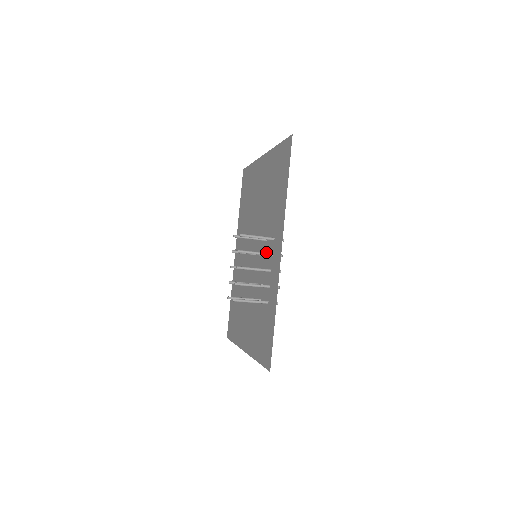
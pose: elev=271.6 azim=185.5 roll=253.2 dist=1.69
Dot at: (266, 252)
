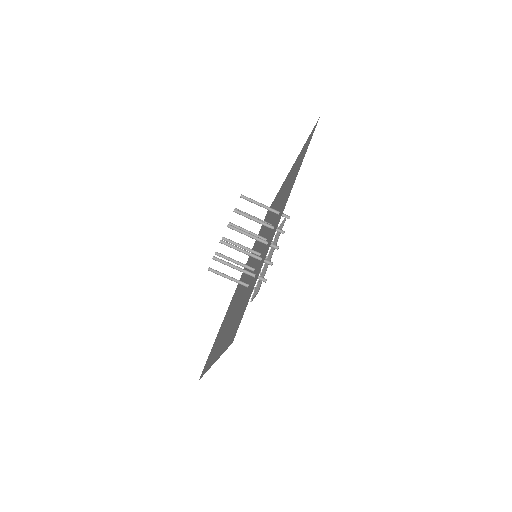
Dot at: (267, 237)
